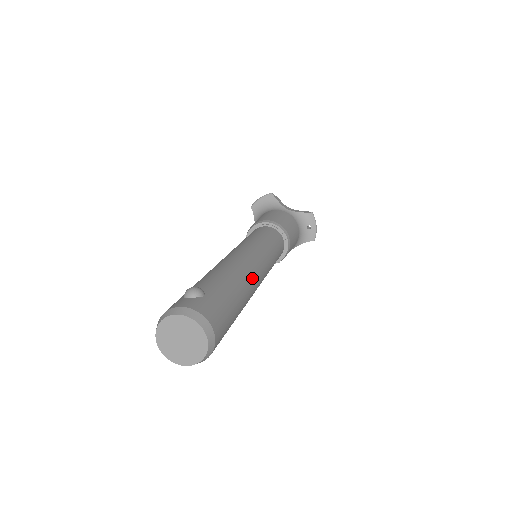
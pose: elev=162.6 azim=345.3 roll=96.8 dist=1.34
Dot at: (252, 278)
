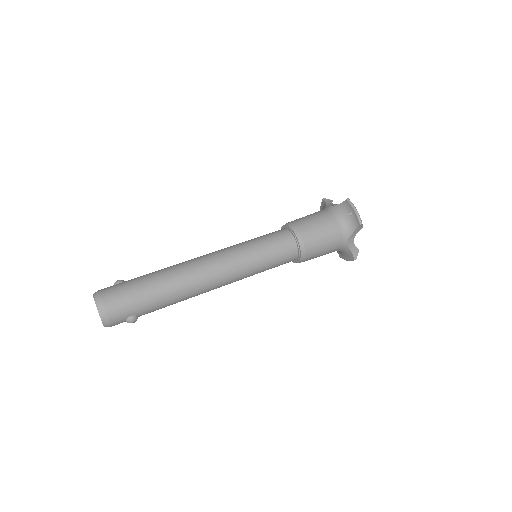
Dot at: (189, 269)
